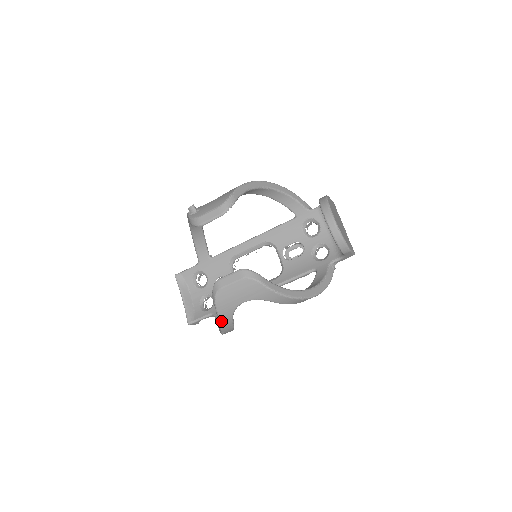
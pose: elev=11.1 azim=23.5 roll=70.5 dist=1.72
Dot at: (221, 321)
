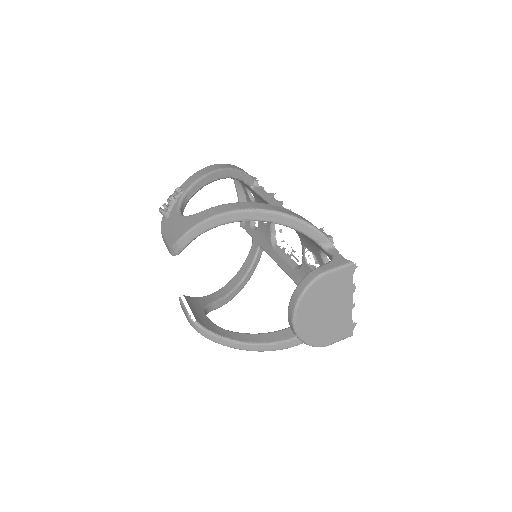
Dot at: occluded
